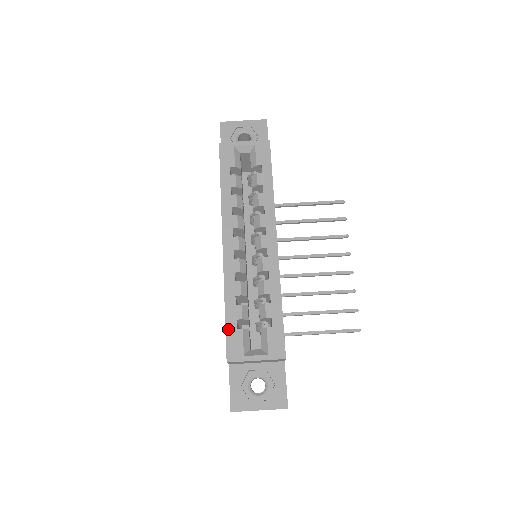
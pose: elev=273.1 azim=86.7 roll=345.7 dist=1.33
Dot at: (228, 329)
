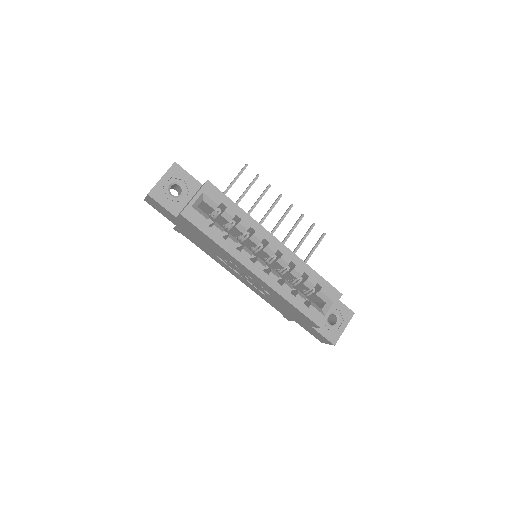
Dot at: (305, 313)
